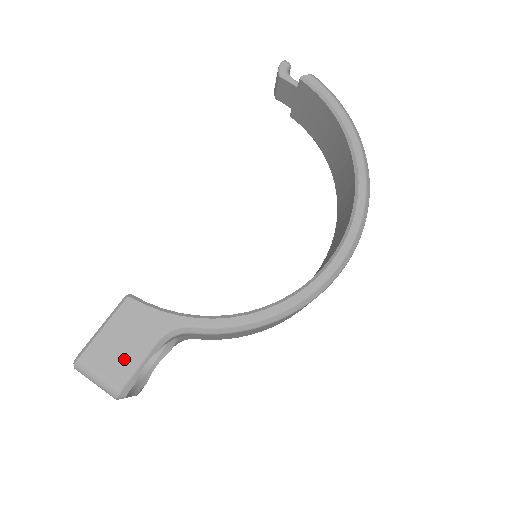
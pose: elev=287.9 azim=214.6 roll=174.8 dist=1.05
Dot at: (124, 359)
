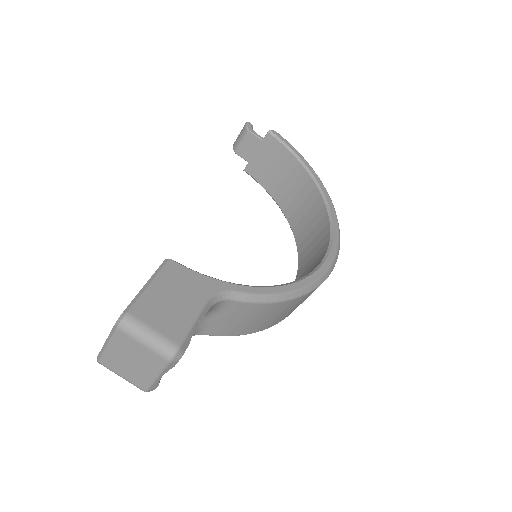
Dot at: (177, 316)
